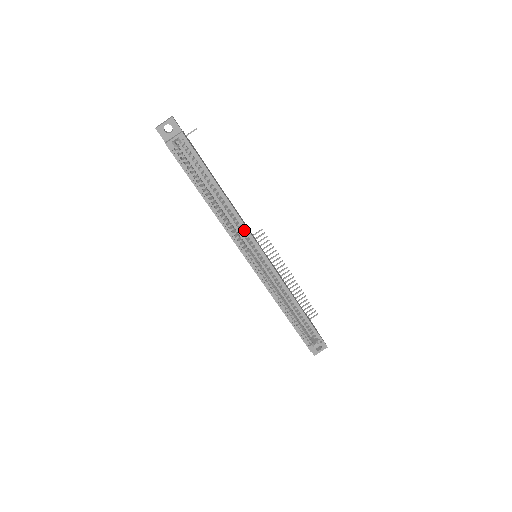
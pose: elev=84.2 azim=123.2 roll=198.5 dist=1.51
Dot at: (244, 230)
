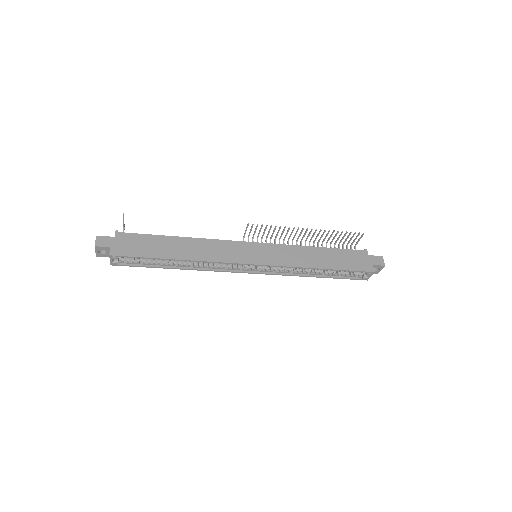
Dot at: (223, 262)
